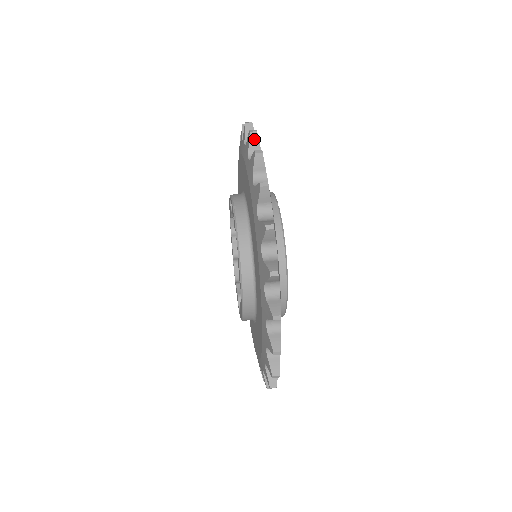
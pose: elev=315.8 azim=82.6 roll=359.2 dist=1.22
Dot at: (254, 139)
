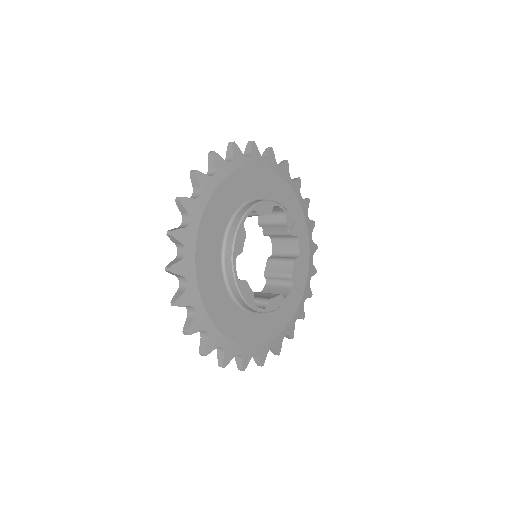
Dot at: (305, 199)
